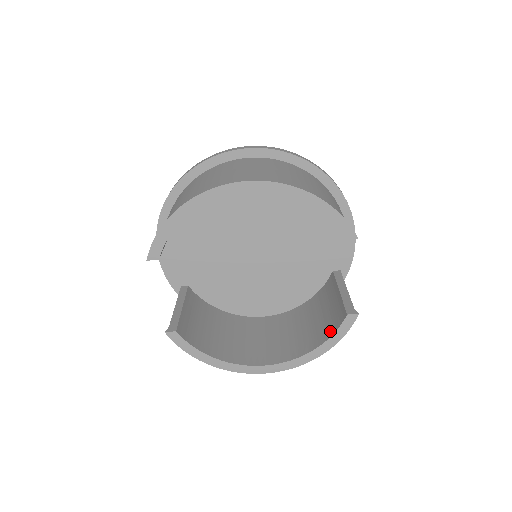
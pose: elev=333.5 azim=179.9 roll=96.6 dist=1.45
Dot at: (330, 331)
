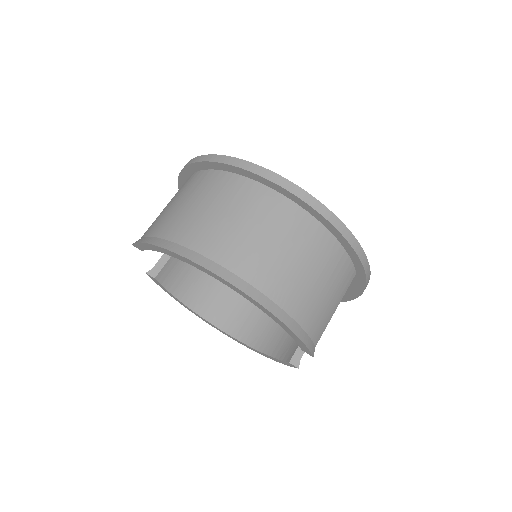
Dot at: (276, 351)
